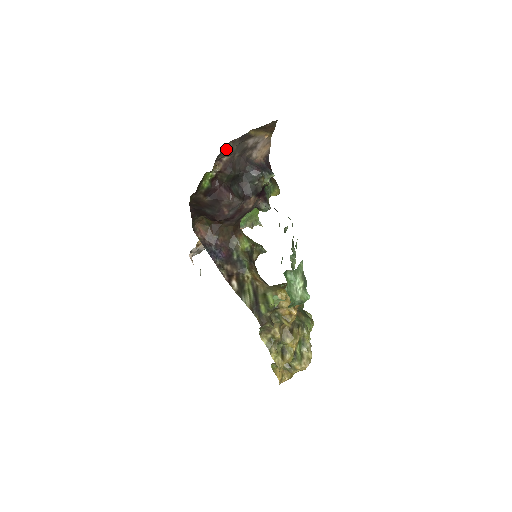
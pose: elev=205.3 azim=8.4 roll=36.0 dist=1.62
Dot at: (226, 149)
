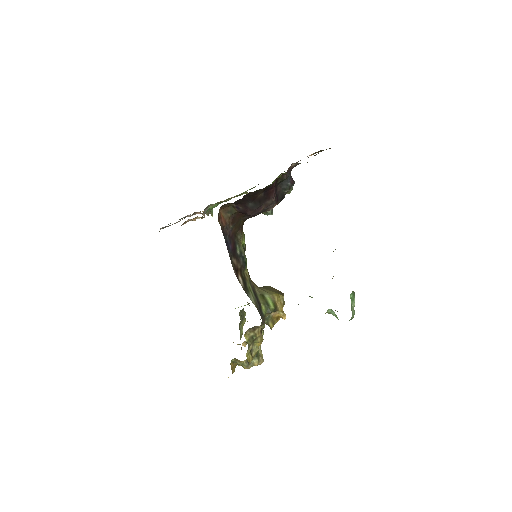
Dot at: occluded
